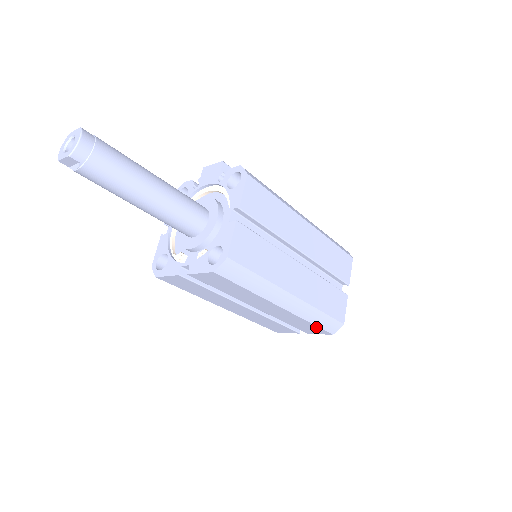
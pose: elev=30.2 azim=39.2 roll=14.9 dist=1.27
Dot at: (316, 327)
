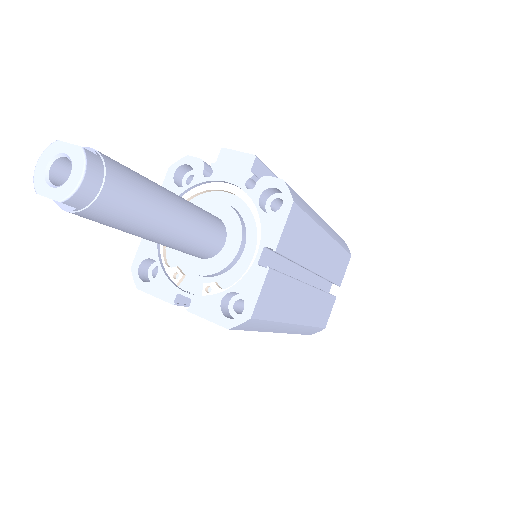
Dot at: occluded
